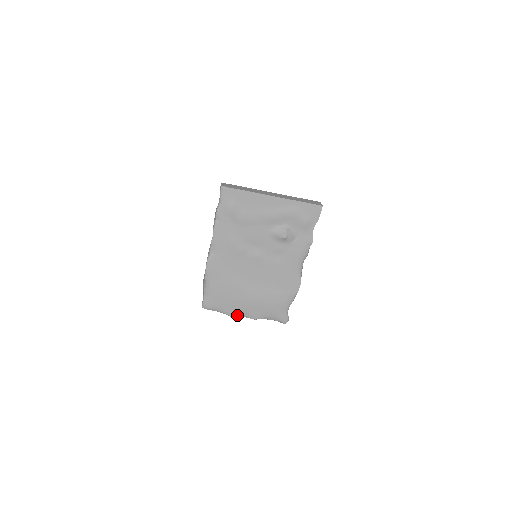
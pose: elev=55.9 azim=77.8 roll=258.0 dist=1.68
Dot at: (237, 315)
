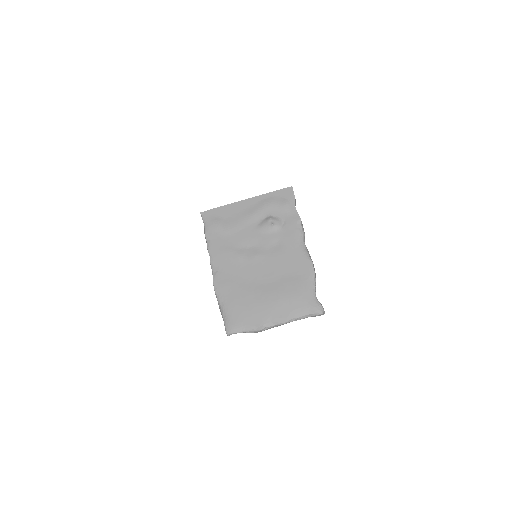
Dot at: (265, 326)
